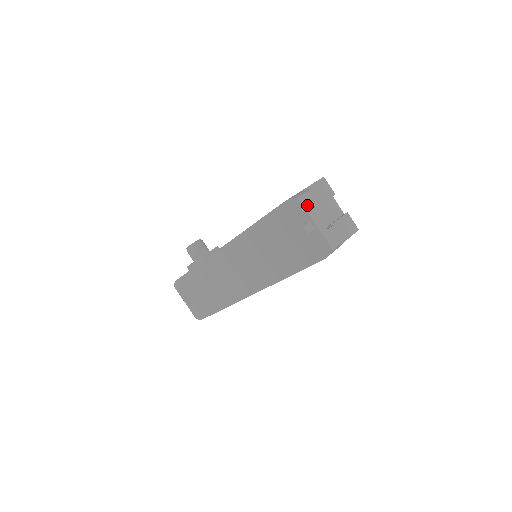
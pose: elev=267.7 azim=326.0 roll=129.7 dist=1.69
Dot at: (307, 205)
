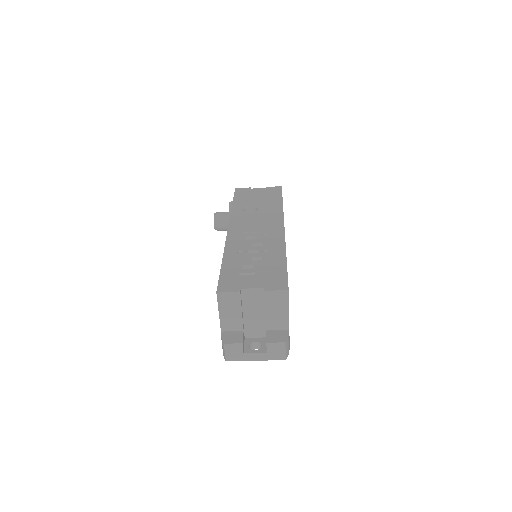
Dot at: (236, 358)
